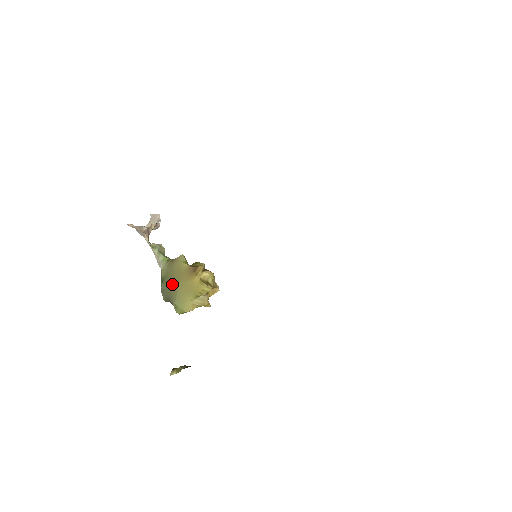
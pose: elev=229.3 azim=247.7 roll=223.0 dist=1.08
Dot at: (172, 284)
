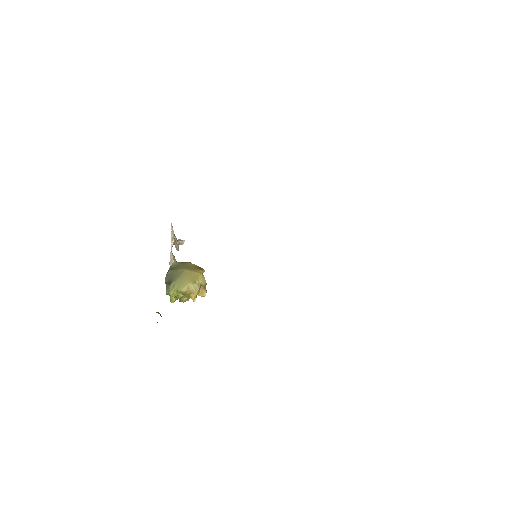
Dot at: (179, 270)
